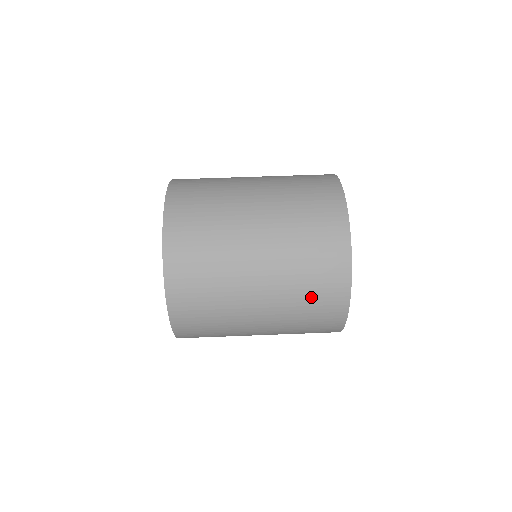
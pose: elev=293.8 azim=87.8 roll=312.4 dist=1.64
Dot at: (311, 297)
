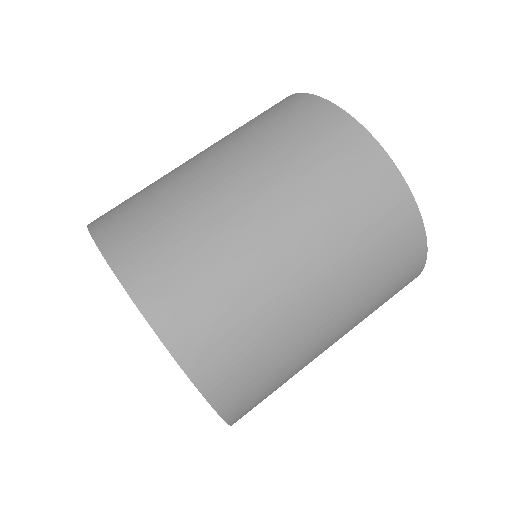
Dot at: (341, 187)
